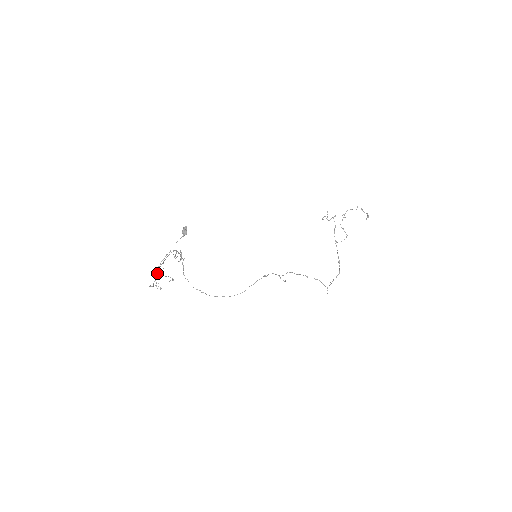
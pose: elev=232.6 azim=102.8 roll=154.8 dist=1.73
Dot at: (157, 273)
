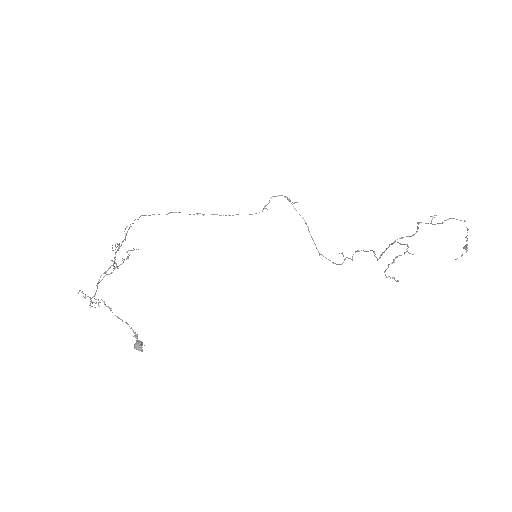
Dot at: (90, 299)
